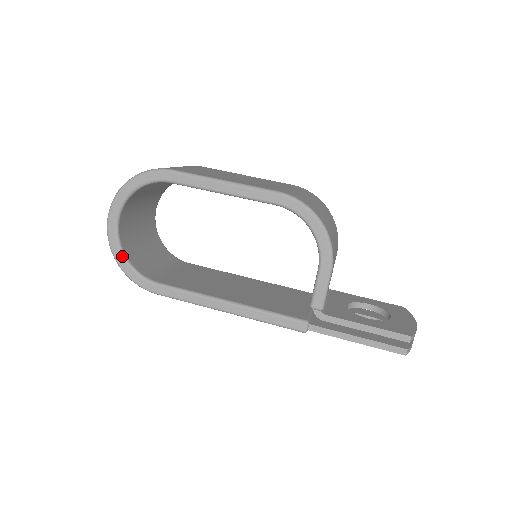
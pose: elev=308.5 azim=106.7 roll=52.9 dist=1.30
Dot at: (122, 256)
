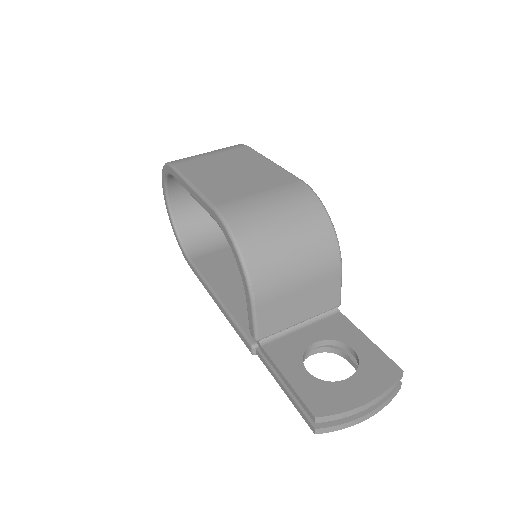
Dot at: (175, 231)
